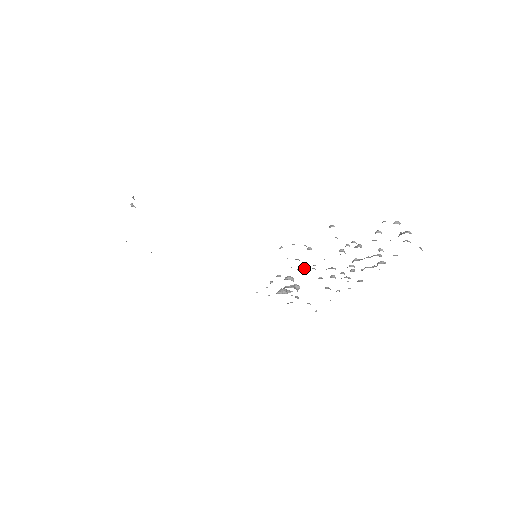
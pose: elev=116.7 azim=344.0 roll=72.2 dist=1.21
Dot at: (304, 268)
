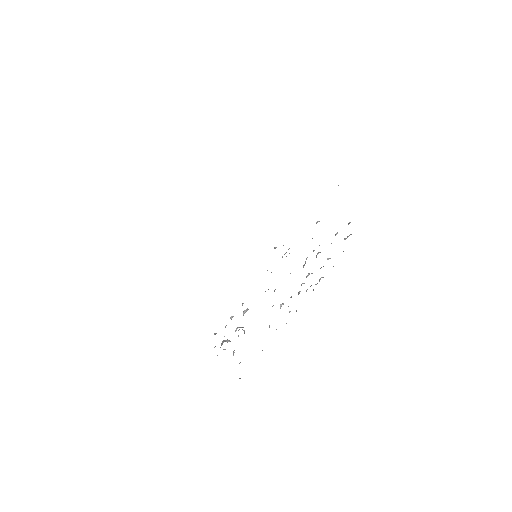
Dot at: occluded
